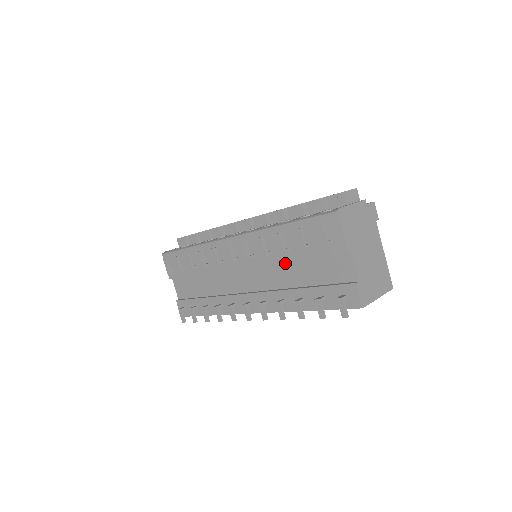
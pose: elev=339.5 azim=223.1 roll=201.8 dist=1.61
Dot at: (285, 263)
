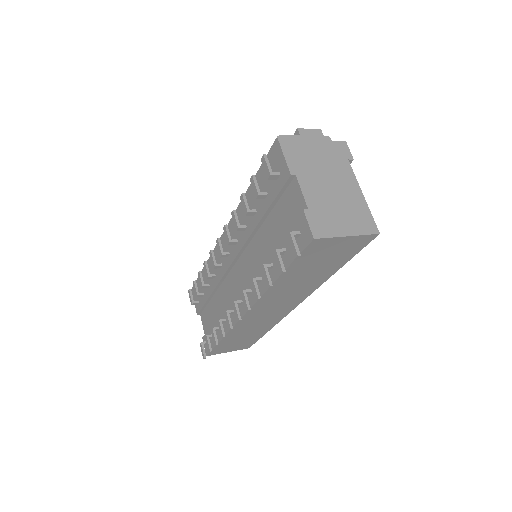
Dot at: (258, 233)
